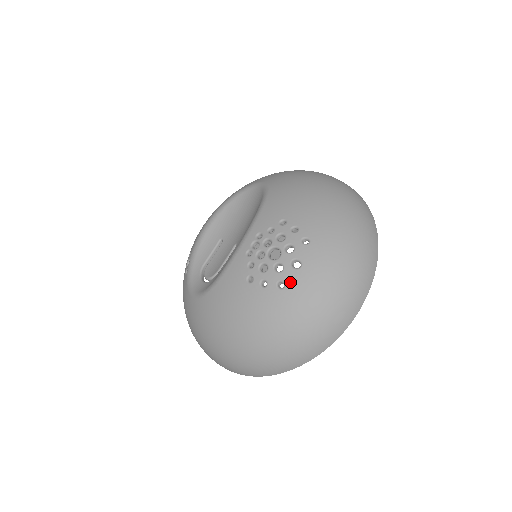
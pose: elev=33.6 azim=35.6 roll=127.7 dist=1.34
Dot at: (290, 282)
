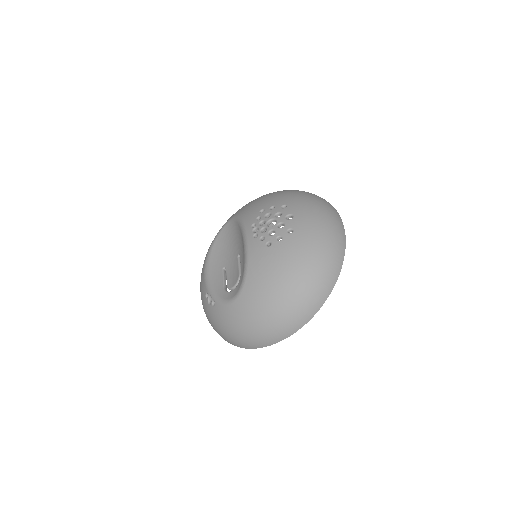
Dot at: (294, 226)
